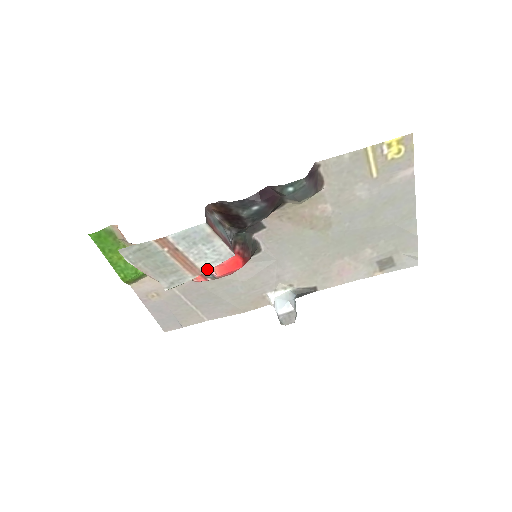
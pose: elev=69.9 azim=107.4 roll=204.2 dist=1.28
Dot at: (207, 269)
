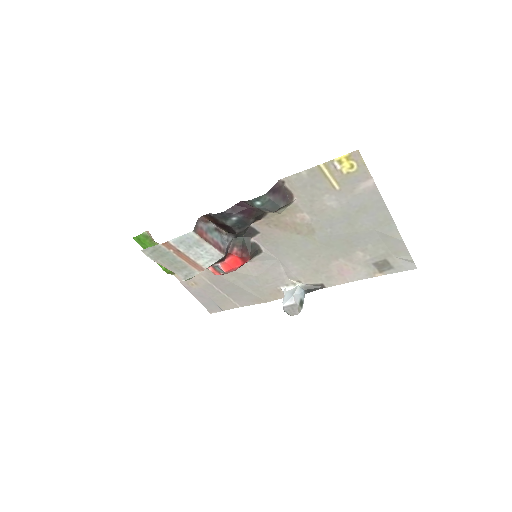
Dot at: (207, 266)
